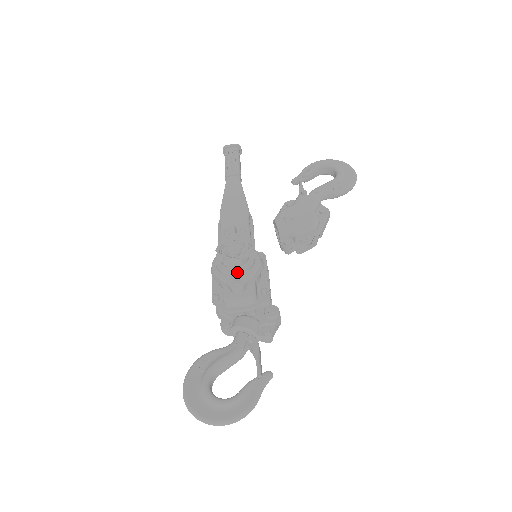
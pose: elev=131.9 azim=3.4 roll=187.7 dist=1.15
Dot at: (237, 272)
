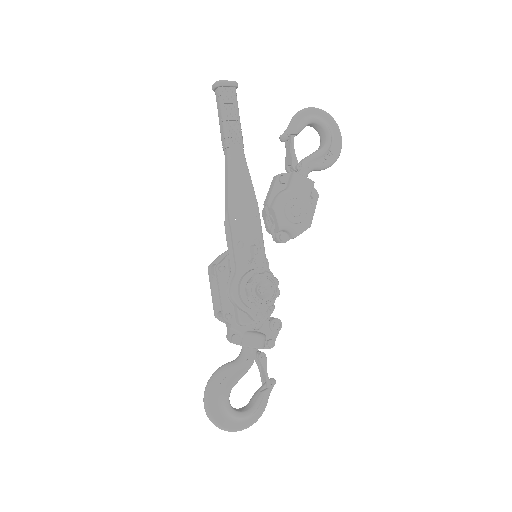
Dot at: (263, 308)
